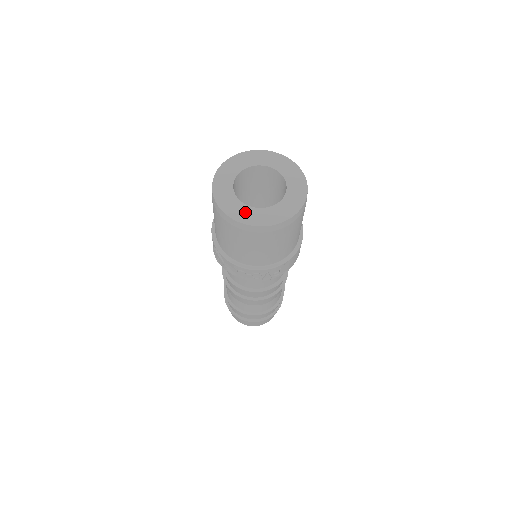
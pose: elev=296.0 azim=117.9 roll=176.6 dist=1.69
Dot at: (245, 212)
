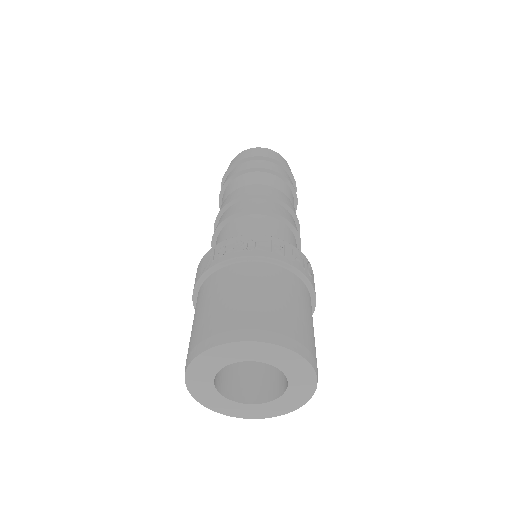
Dot at: (247, 410)
